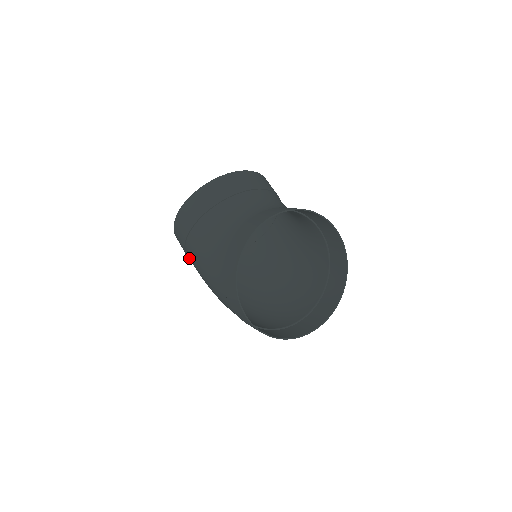
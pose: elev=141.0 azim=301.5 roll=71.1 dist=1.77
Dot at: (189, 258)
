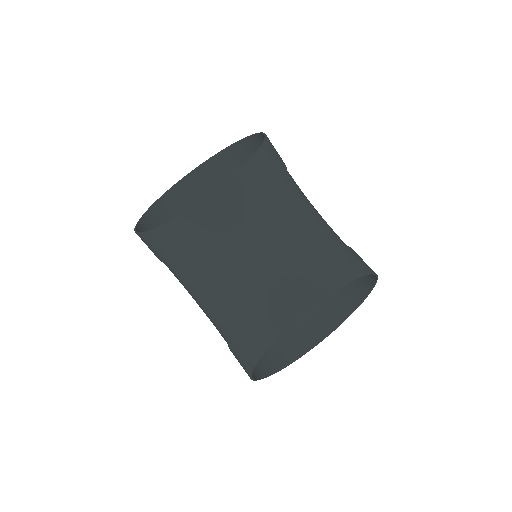
Dot at: occluded
